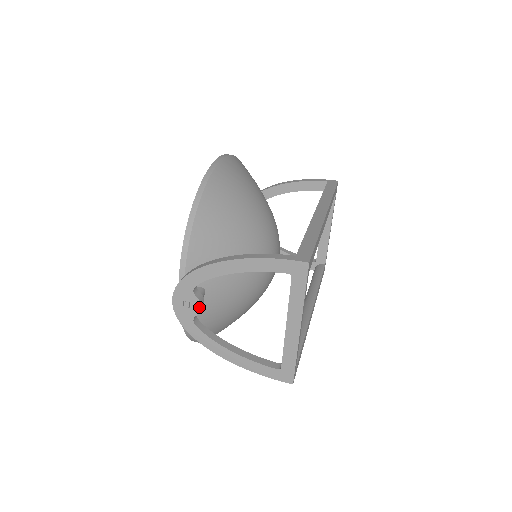
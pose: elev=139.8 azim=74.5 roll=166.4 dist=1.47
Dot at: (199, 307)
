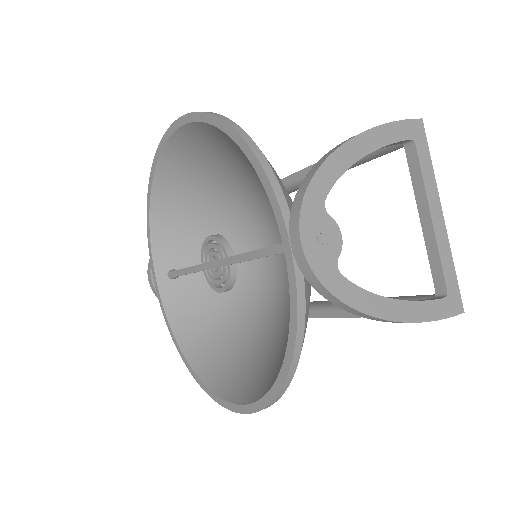
Dot at: (339, 236)
